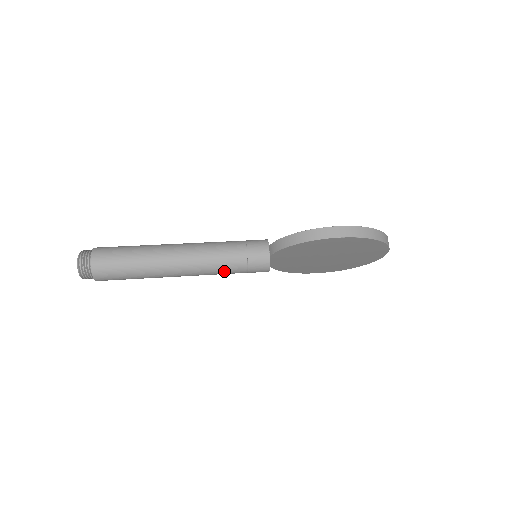
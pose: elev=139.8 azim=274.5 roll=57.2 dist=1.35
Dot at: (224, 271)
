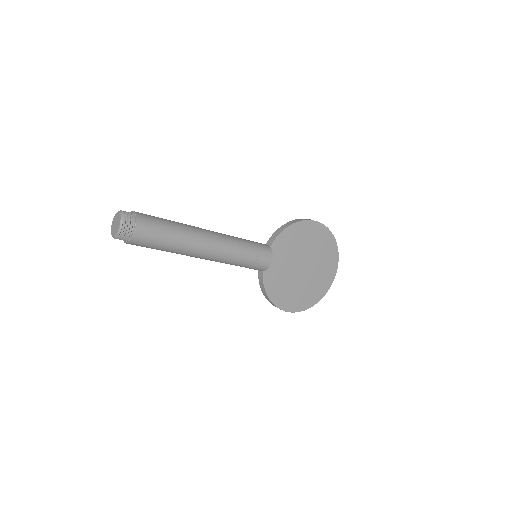
Dot at: (241, 250)
